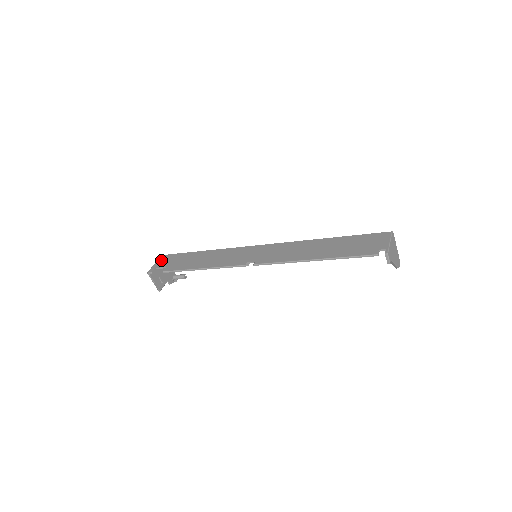
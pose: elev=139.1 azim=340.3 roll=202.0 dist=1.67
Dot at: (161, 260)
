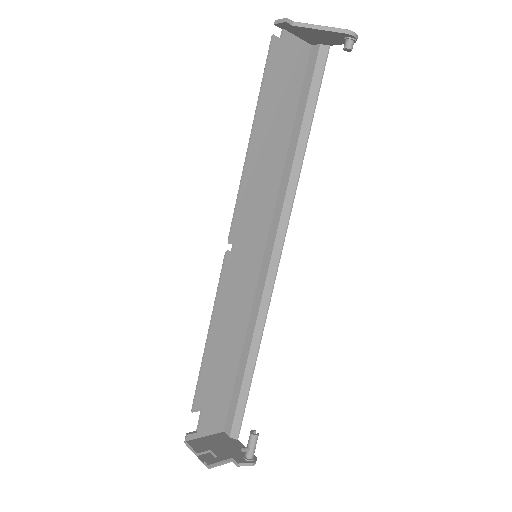
Dot at: (212, 426)
